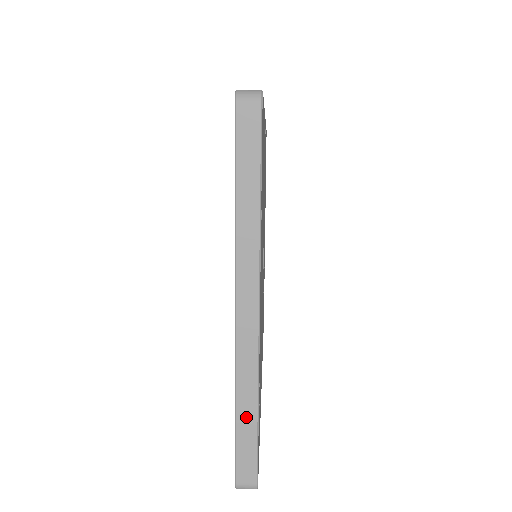
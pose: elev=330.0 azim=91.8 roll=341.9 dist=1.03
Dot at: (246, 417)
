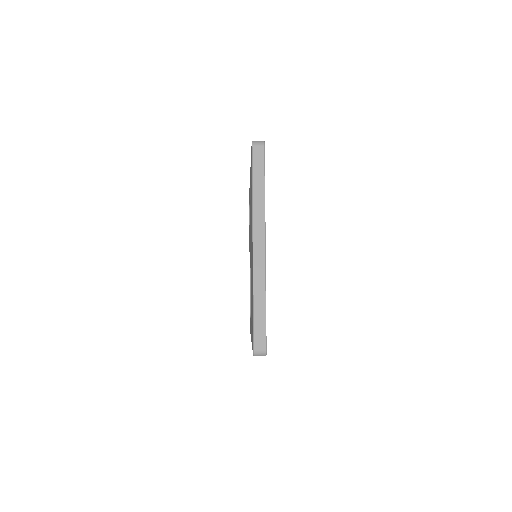
Dot at: (259, 307)
